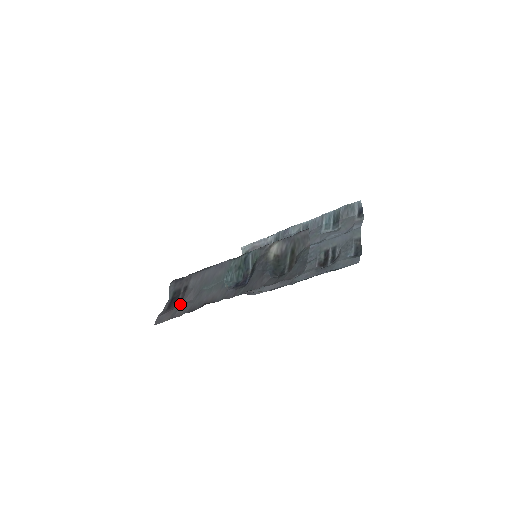
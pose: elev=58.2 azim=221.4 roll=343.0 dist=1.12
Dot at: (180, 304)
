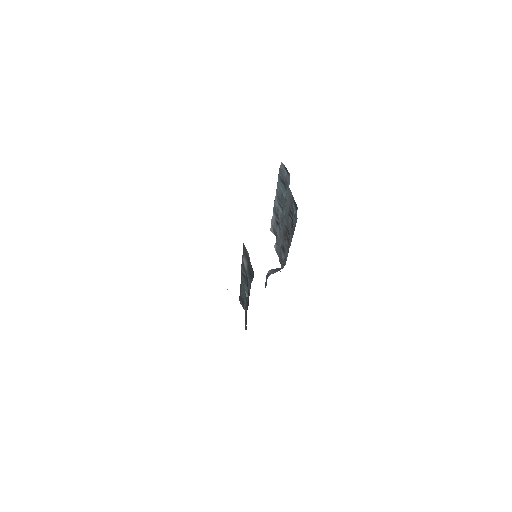
Dot at: occluded
